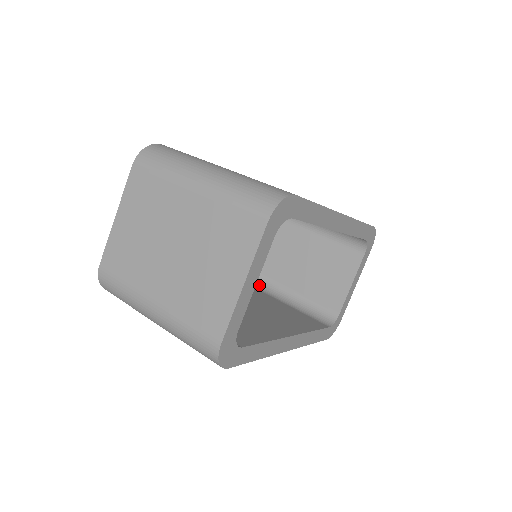
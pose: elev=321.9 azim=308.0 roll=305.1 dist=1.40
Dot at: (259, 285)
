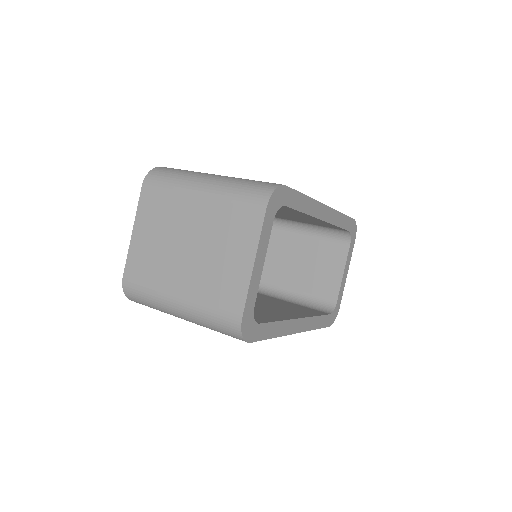
Dot at: (260, 290)
